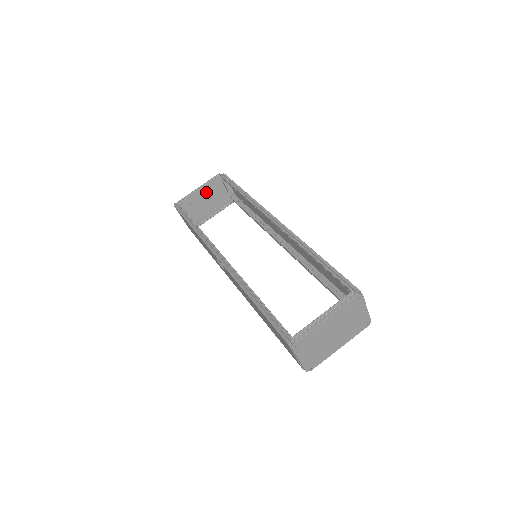
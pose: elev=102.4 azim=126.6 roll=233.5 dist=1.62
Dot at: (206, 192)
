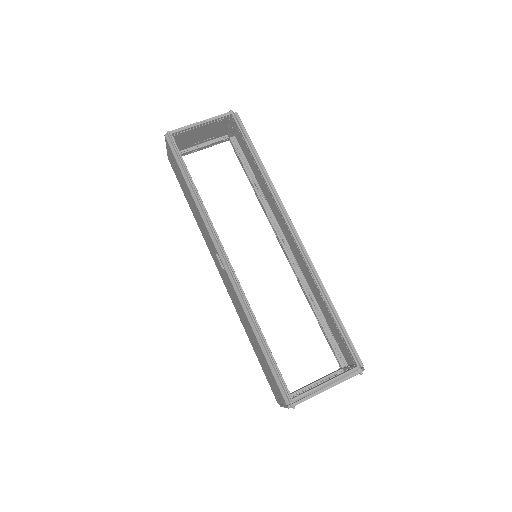
Dot at: (206, 126)
